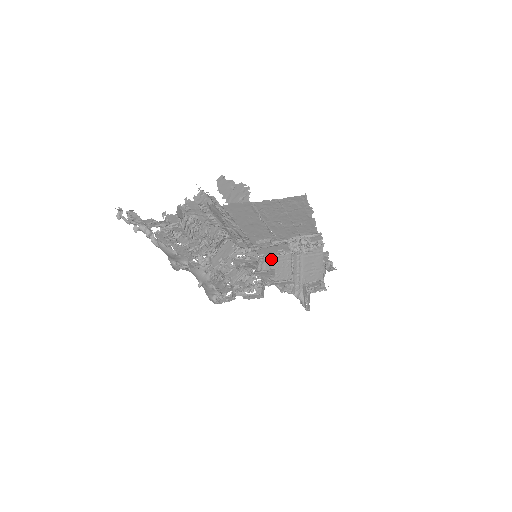
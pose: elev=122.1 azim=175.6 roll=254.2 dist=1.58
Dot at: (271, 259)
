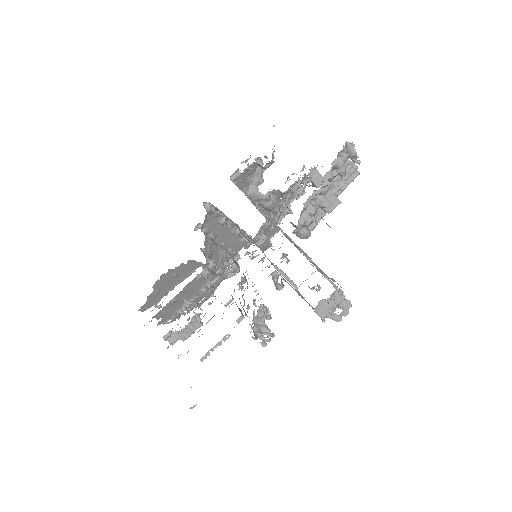
Dot at: occluded
